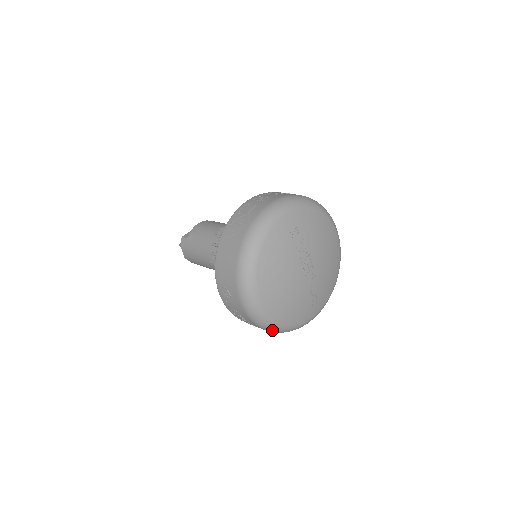
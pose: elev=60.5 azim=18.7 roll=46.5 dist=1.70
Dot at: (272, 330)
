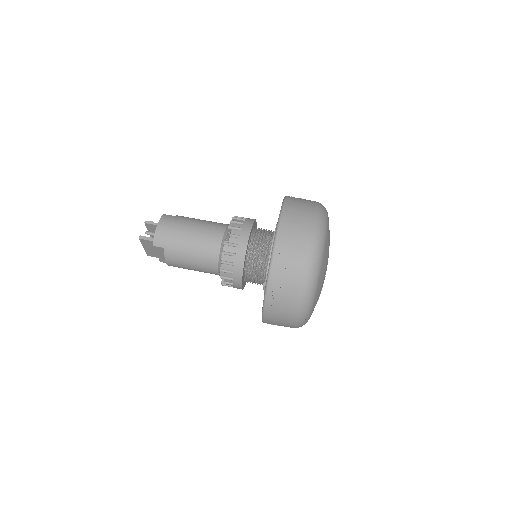
Dot at: (311, 280)
